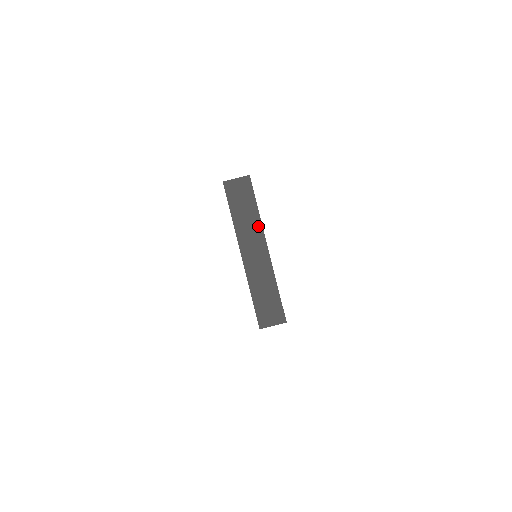
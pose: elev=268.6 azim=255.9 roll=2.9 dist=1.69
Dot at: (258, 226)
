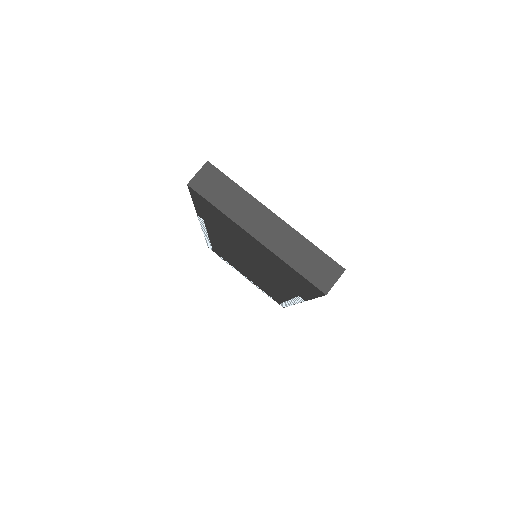
Dot at: (251, 201)
